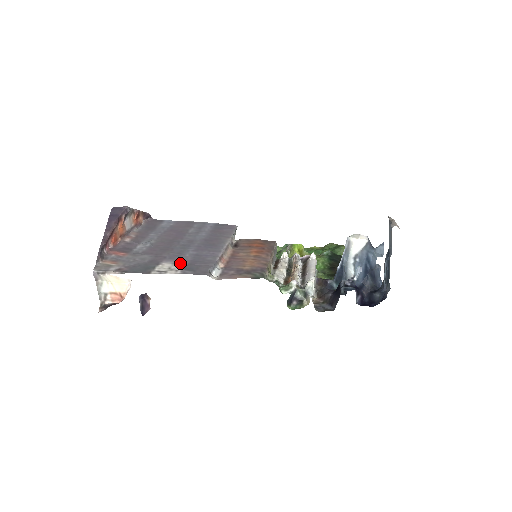
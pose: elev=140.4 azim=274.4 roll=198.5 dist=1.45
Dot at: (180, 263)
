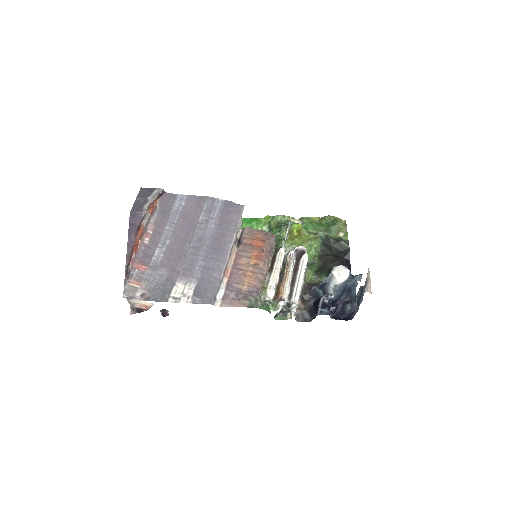
Dot at: (191, 284)
